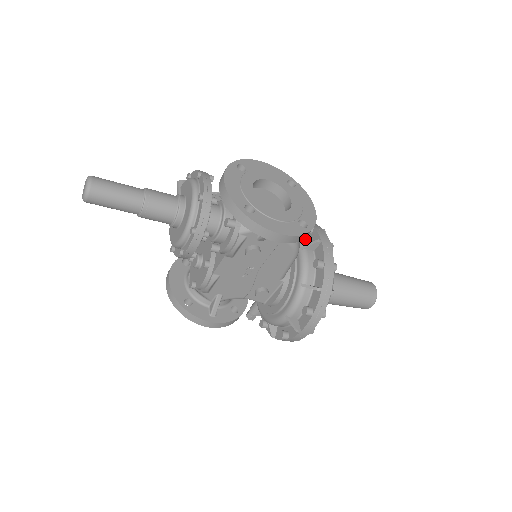
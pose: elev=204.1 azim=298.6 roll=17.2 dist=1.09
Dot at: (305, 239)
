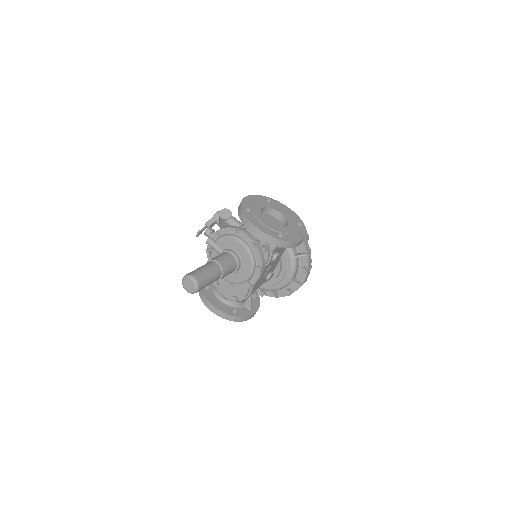
Dot at: occluded
